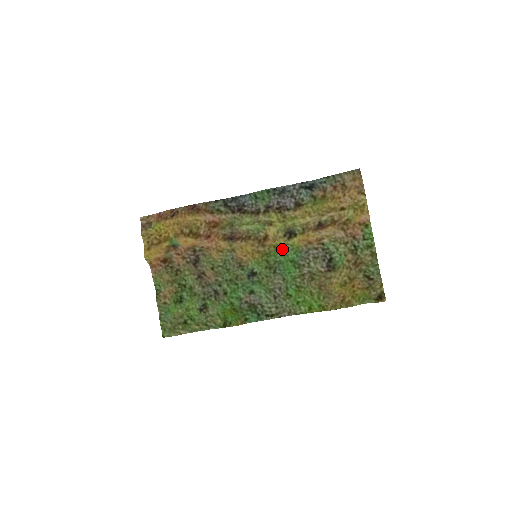
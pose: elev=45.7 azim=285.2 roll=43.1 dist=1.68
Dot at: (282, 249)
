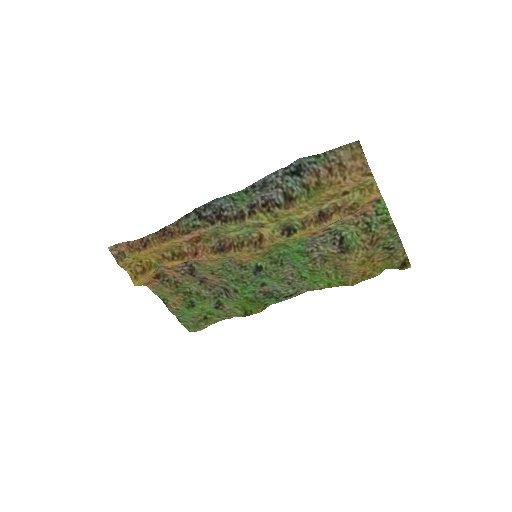
Dot at: (283, 244)
